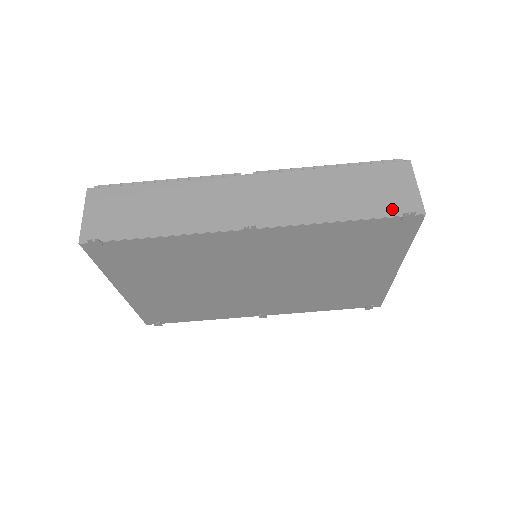
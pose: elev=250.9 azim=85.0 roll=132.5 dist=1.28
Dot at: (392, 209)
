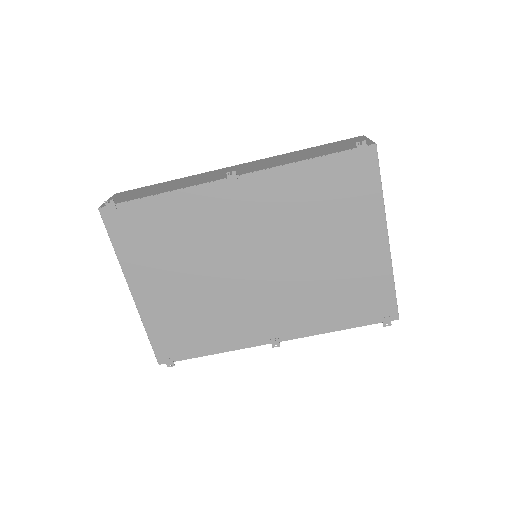
Dot at: (348, 148)
